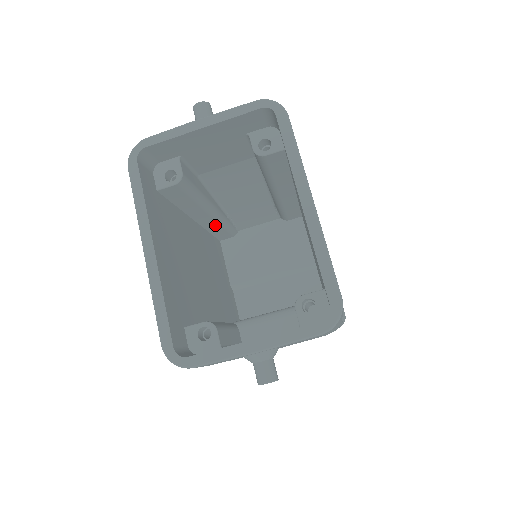
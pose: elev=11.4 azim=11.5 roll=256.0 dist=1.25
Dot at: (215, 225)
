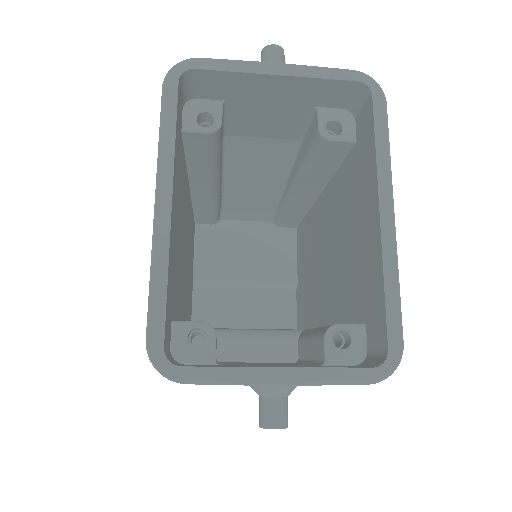
Dot at: (206, 203)
